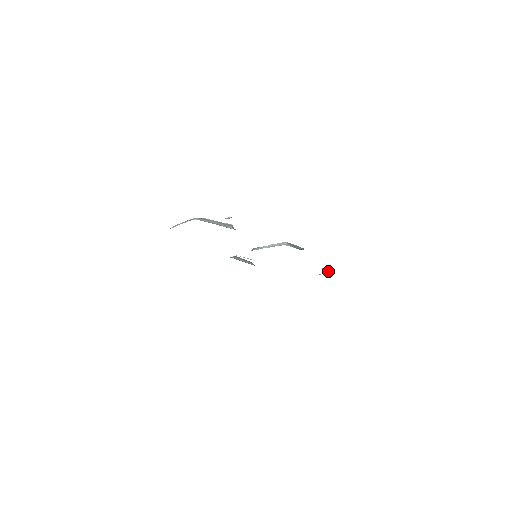
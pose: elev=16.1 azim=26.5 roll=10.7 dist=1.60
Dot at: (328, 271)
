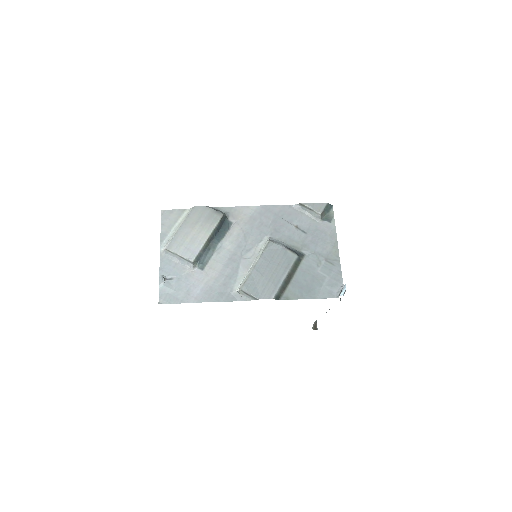
Dot at: (340, 293)
